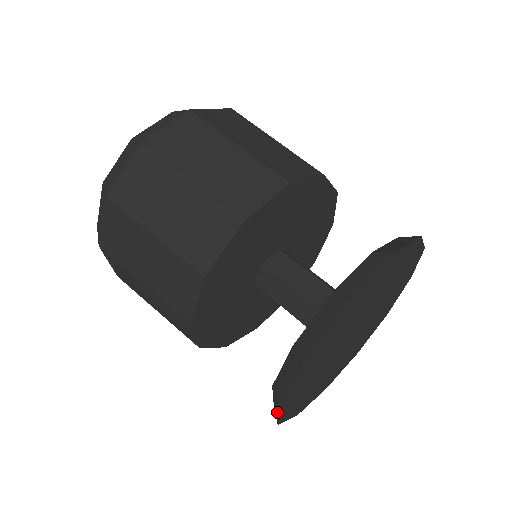
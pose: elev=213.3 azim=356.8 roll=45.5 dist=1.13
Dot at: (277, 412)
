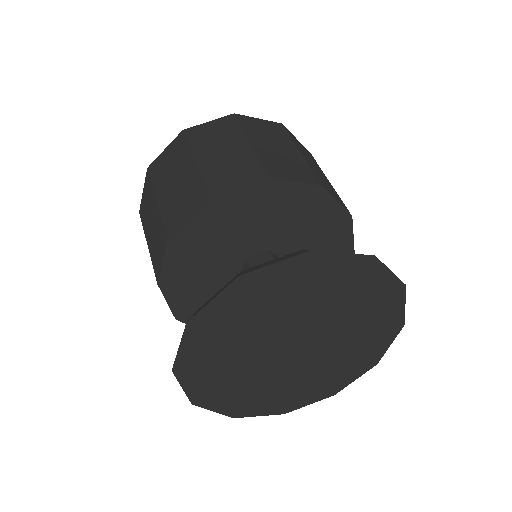
Dot at: (227, 286)
